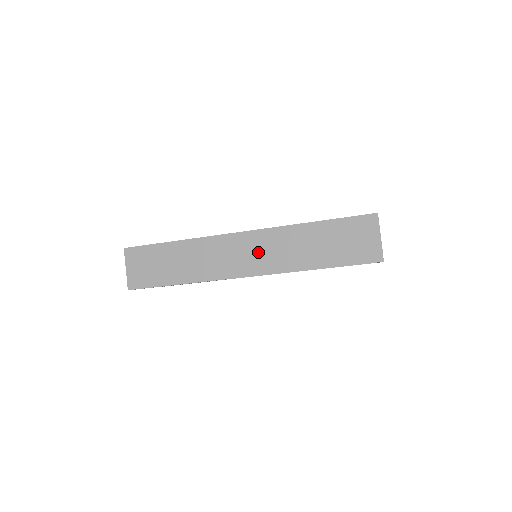
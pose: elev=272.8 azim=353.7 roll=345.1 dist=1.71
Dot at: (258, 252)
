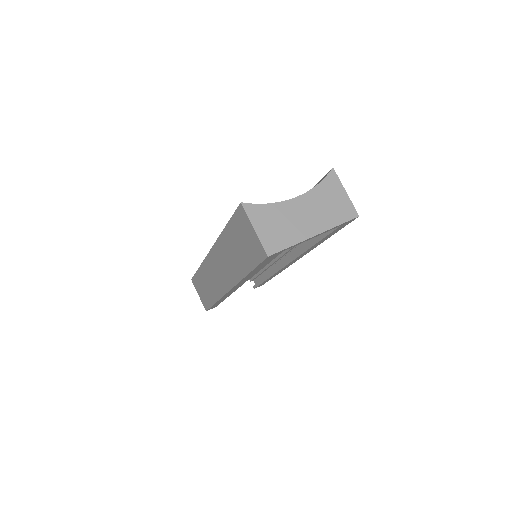
Dot at: (221, 267)
